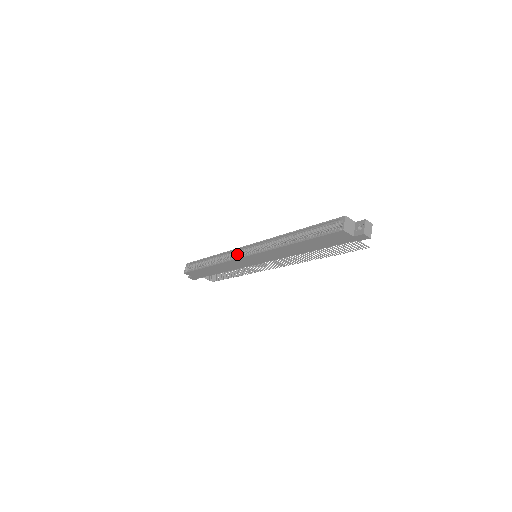
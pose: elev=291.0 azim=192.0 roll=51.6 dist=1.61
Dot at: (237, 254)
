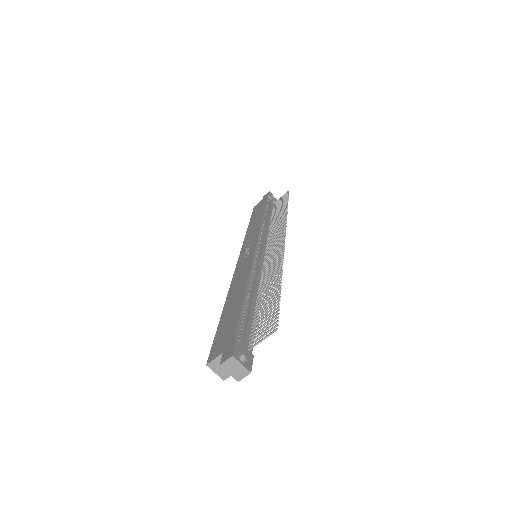
Dot at: occluded
